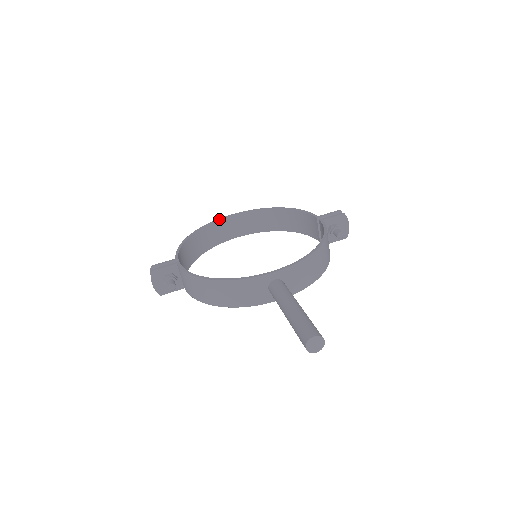
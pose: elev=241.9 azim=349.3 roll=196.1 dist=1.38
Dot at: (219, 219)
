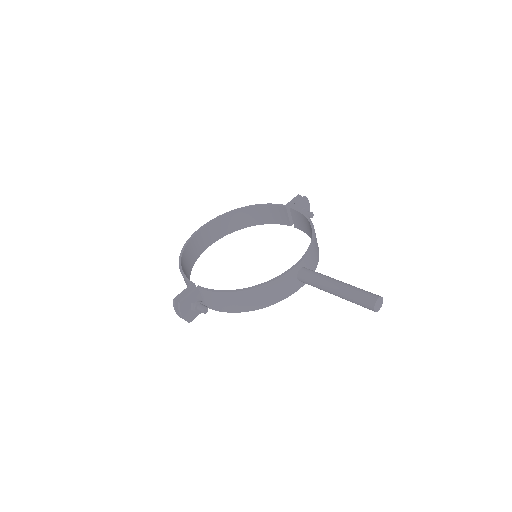
Dot at: (193, 235)
